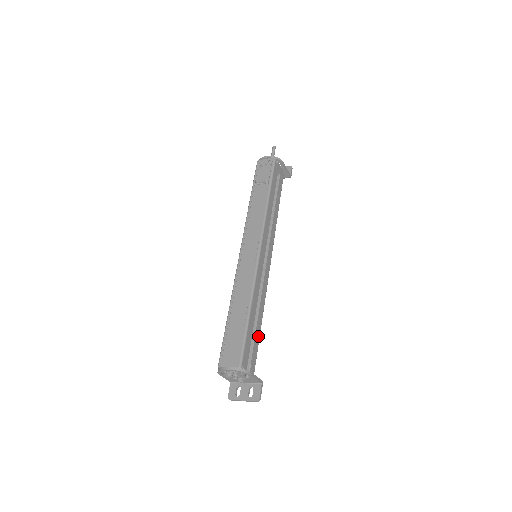
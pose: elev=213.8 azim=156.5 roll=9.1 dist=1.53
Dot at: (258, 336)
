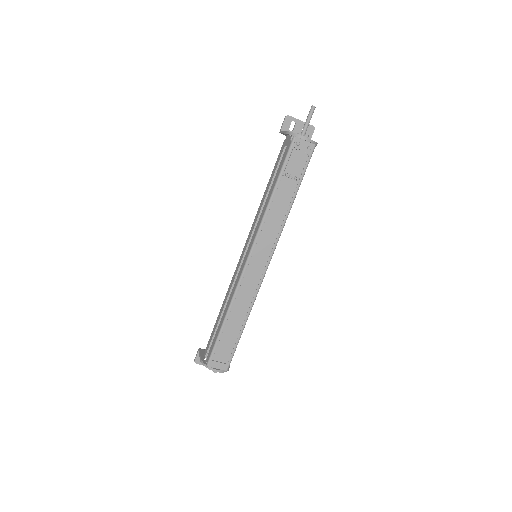
Dot at: occluded
